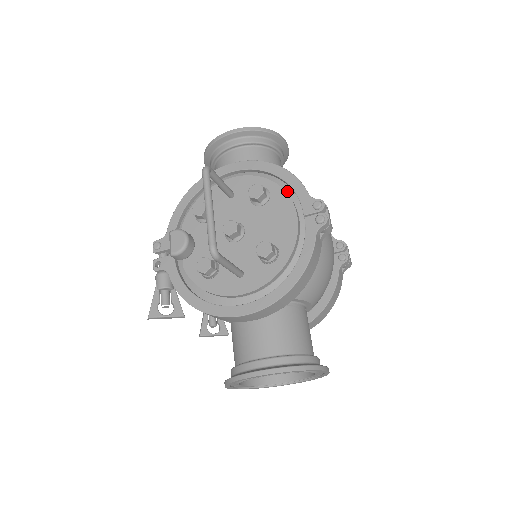
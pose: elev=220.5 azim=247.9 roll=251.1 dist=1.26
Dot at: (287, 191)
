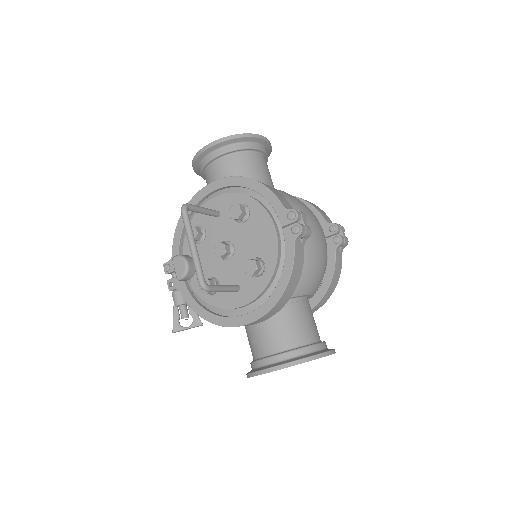
Dot at: (264, 203)
